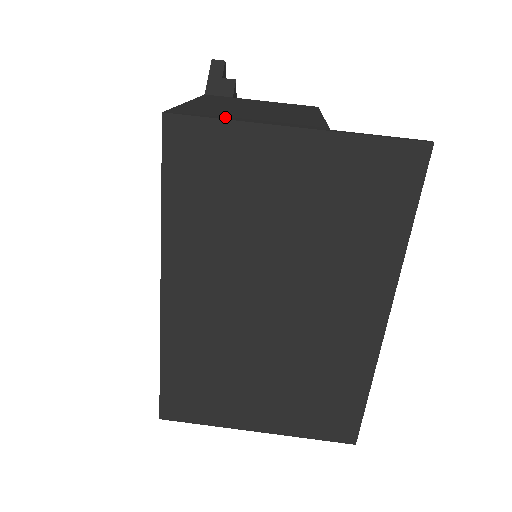
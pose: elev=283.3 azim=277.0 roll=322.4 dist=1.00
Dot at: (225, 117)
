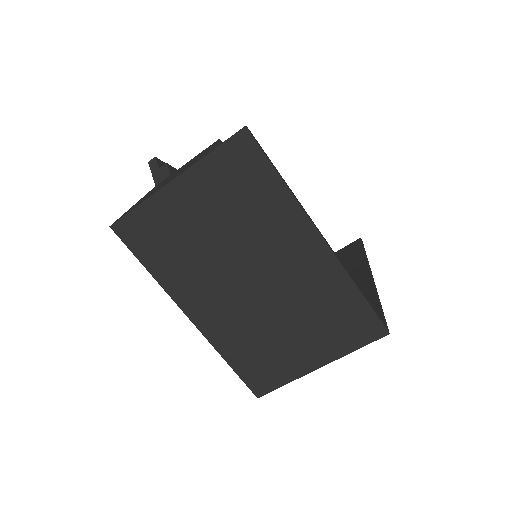
Dot at: (140, 203)
